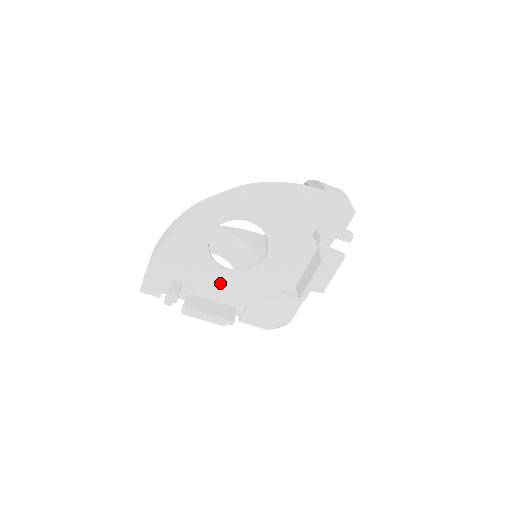
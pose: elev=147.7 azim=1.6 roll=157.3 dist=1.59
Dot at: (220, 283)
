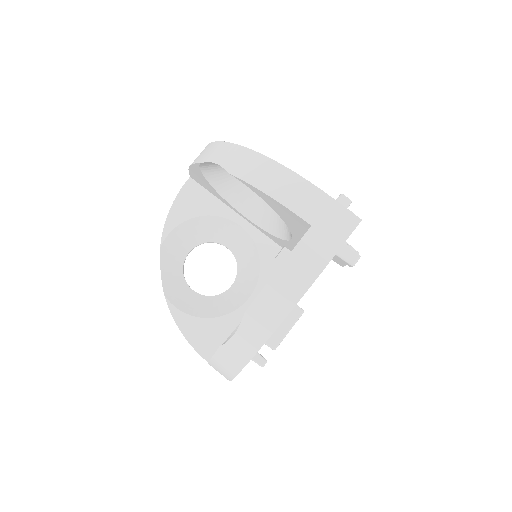
Dot at: occluded
